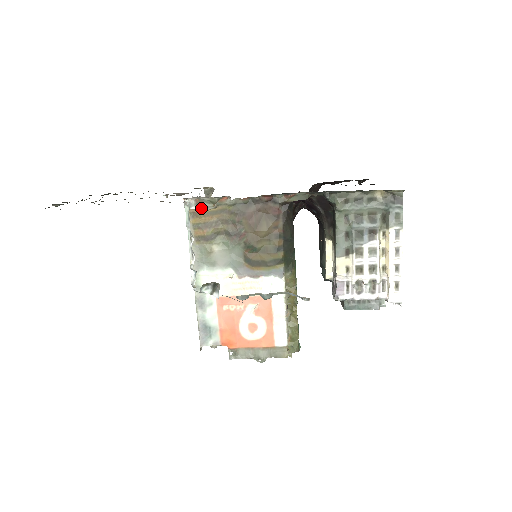
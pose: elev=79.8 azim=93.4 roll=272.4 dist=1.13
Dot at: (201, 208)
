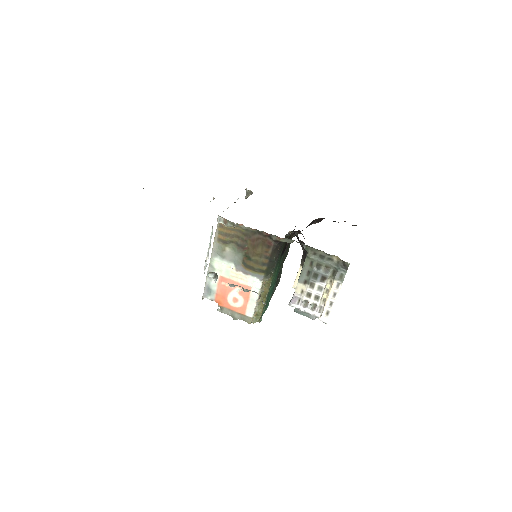
Dot at: (226, 225)
